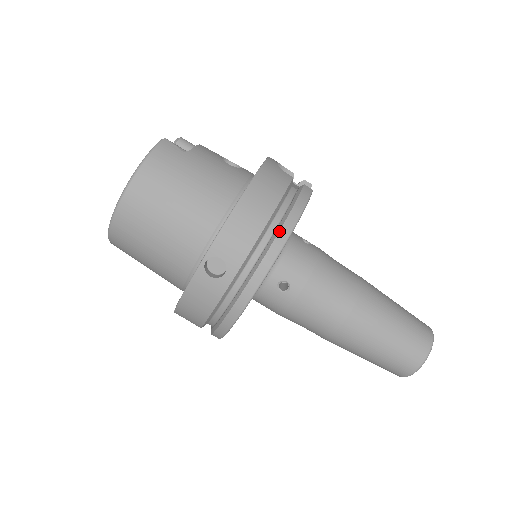
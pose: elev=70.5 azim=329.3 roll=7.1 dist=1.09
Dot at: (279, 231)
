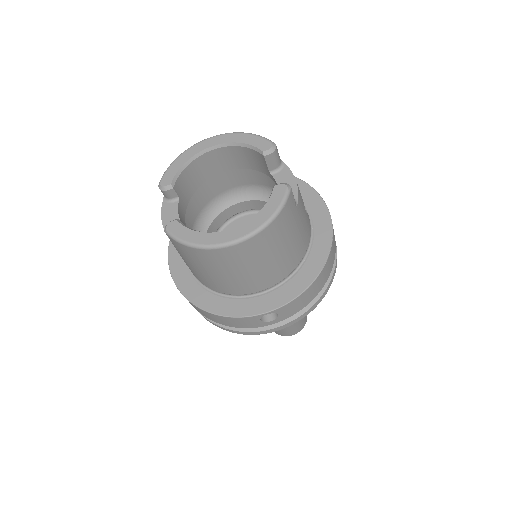
Dot at: (318, 300)
